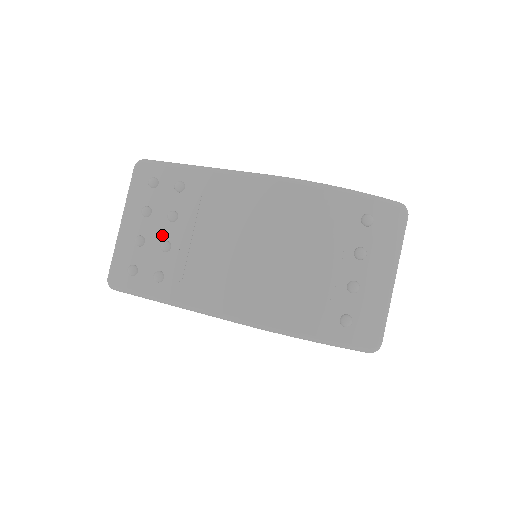
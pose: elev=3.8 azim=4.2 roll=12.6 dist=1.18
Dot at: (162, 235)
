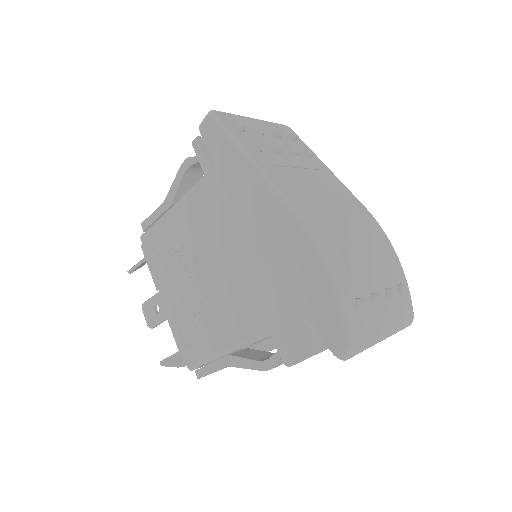
Dot at: occluded
